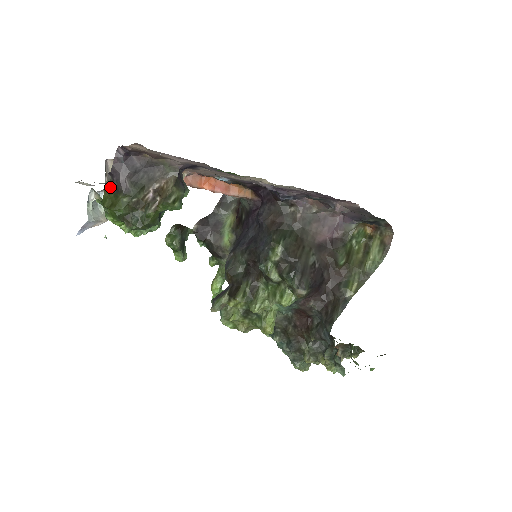
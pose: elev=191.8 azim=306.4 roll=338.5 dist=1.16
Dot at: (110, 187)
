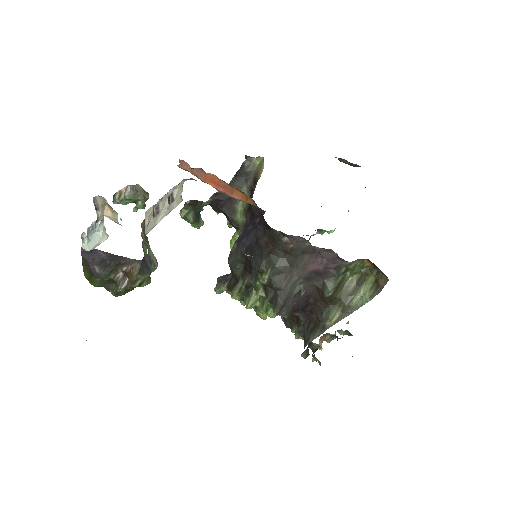
Dot at: (85, 265)
